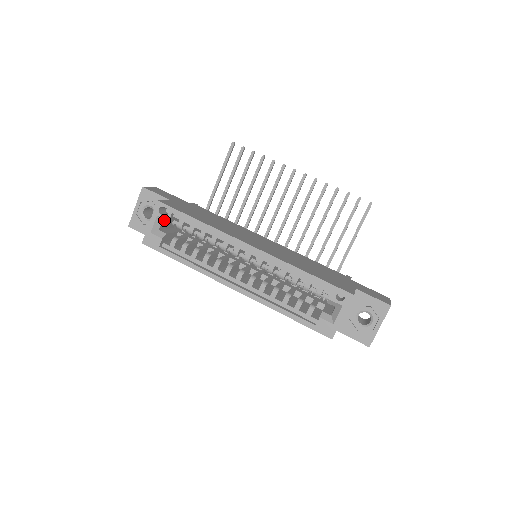
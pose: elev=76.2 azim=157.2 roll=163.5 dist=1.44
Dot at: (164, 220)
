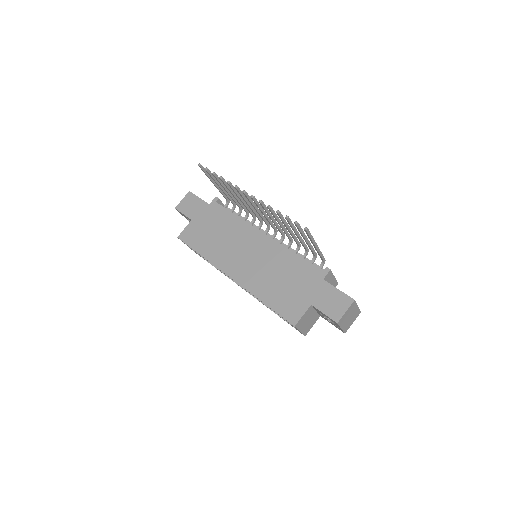
Dot at: occluded
